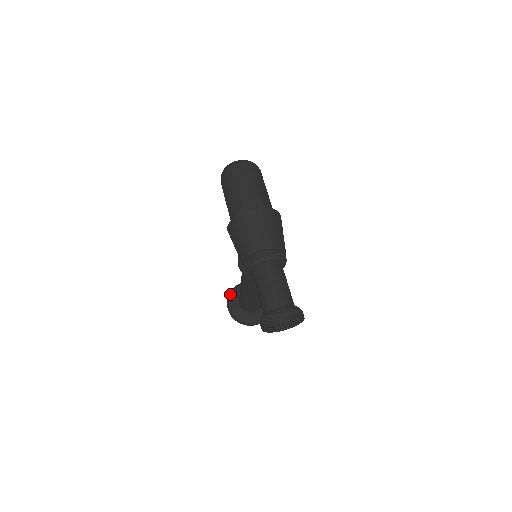
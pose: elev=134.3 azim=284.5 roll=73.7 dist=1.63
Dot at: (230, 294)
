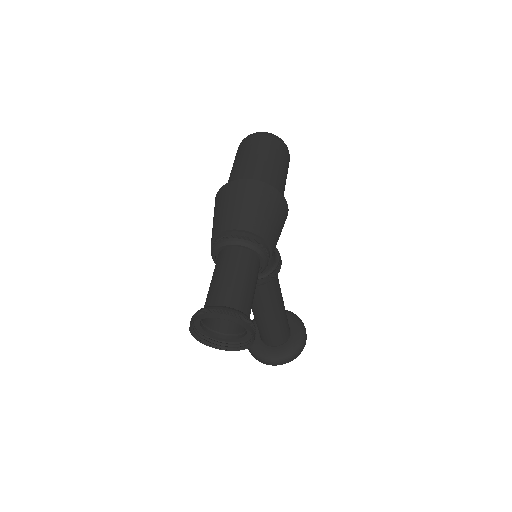
Dot at: (254, 318)
